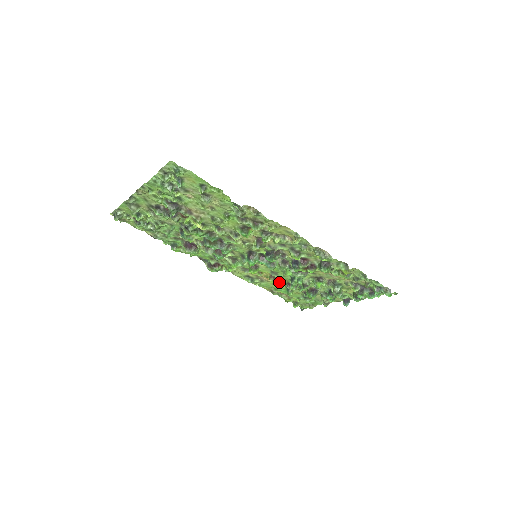
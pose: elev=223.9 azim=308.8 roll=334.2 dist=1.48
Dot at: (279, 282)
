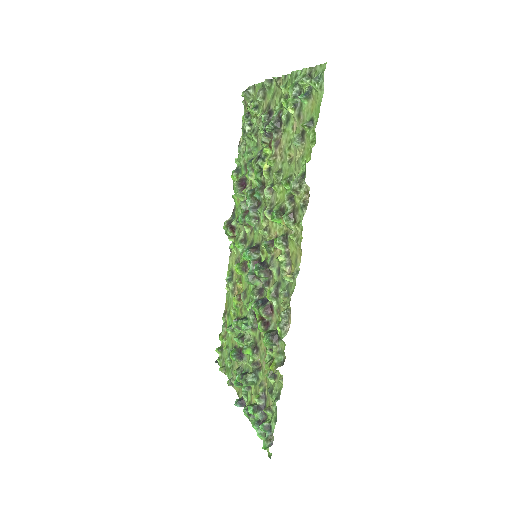
Dot at: (237, 309)
